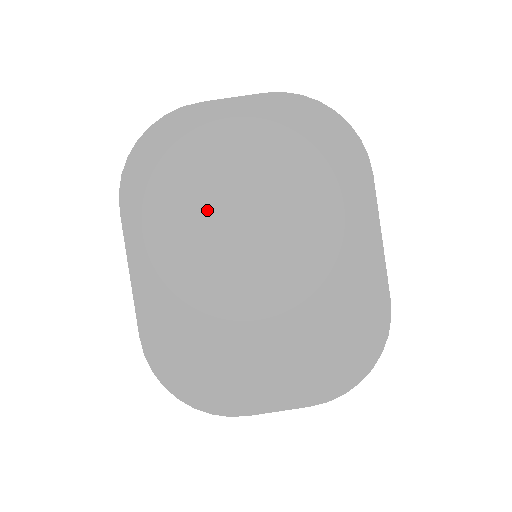
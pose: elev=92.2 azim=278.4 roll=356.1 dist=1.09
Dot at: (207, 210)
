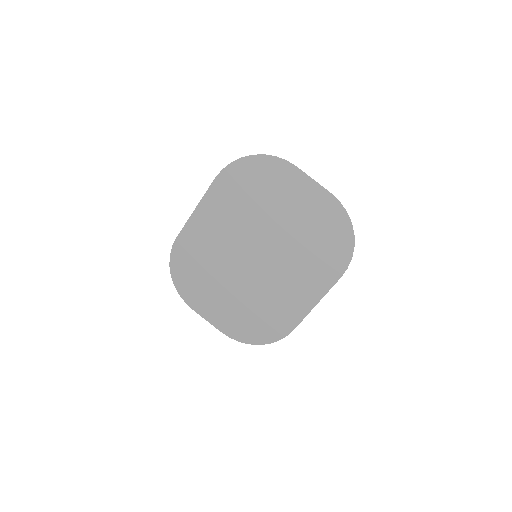
Dot at: (253, 217)
